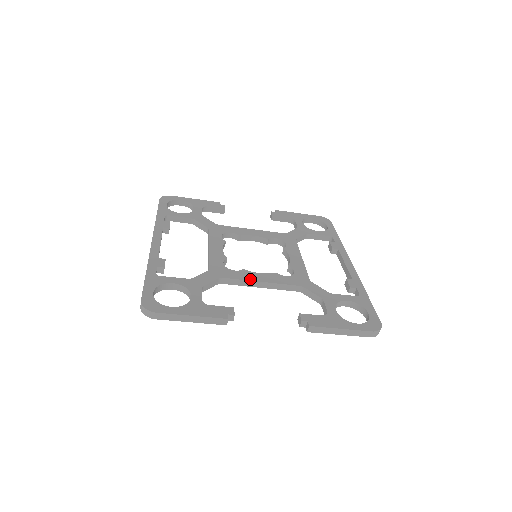
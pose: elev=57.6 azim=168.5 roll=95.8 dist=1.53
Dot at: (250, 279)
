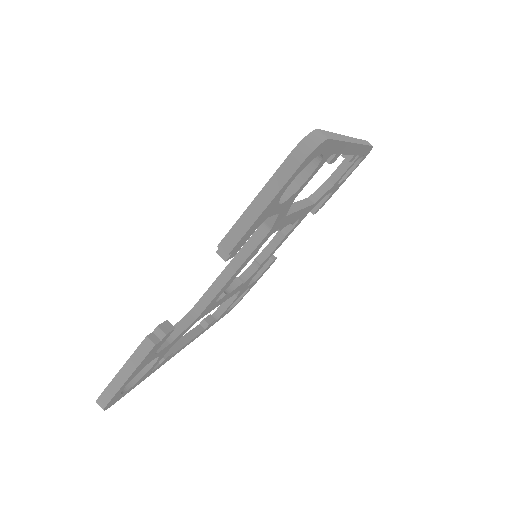
Dot at: (216, 279)
